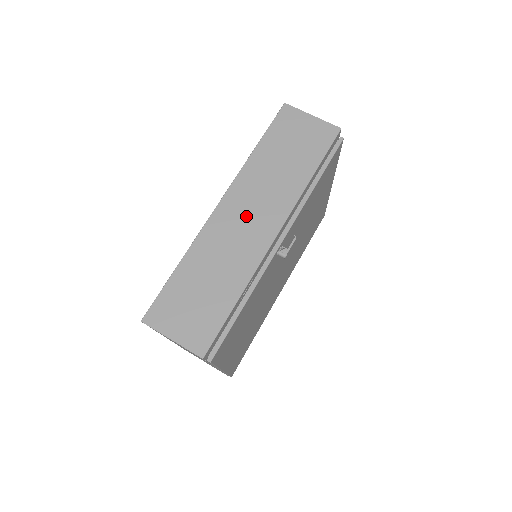
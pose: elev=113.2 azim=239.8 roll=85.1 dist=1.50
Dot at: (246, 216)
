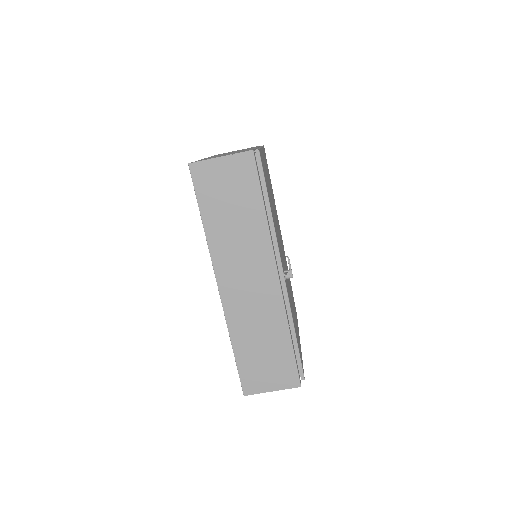
Dot at: (246, 282)
